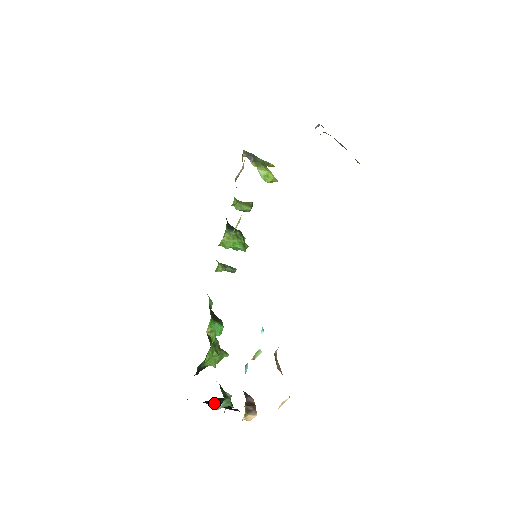
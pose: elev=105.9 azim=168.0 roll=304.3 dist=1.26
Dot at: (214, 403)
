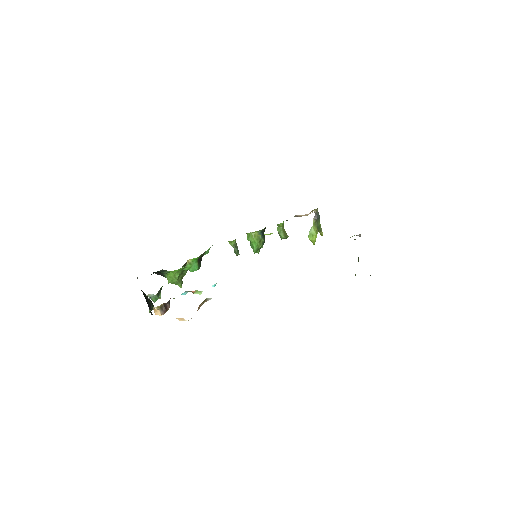
Dot at: occluded
